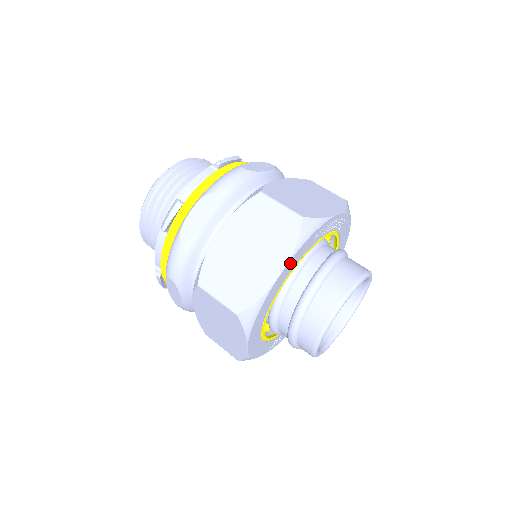
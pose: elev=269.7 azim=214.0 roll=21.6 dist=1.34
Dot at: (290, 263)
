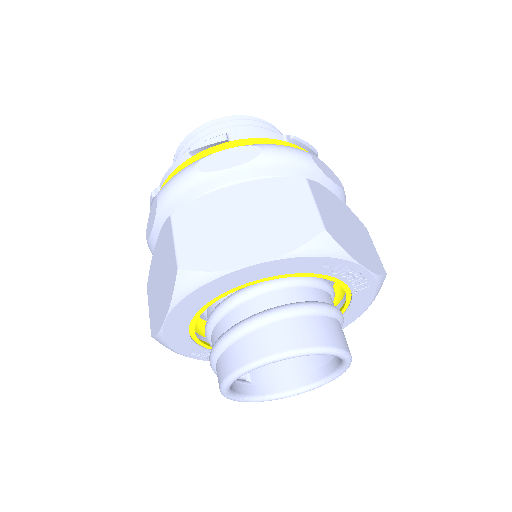
Dot at: (274, 264)
